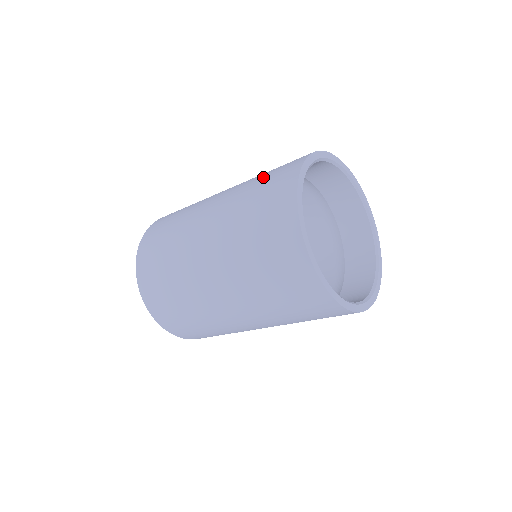
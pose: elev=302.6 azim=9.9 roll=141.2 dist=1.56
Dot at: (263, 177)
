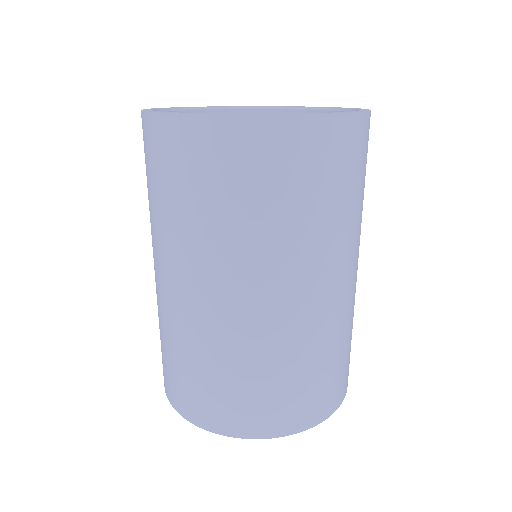
Dot at: (148, 186)
